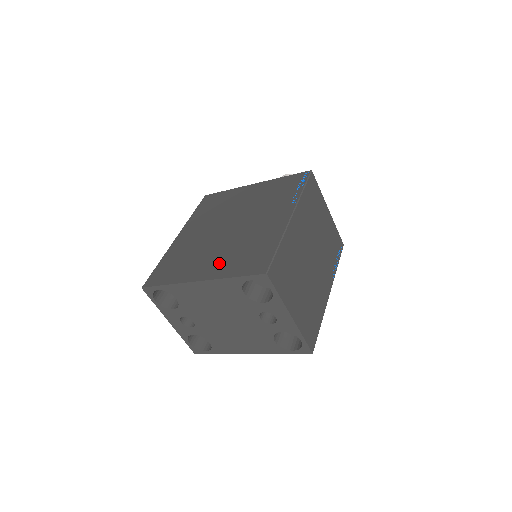
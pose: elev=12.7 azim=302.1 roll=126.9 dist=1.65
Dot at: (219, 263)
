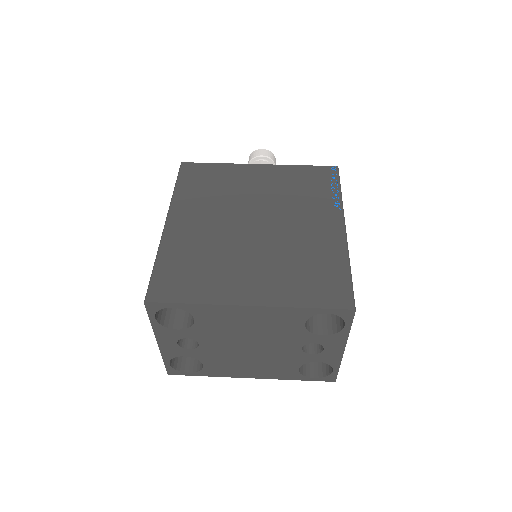
Dot at: (270, 281)
